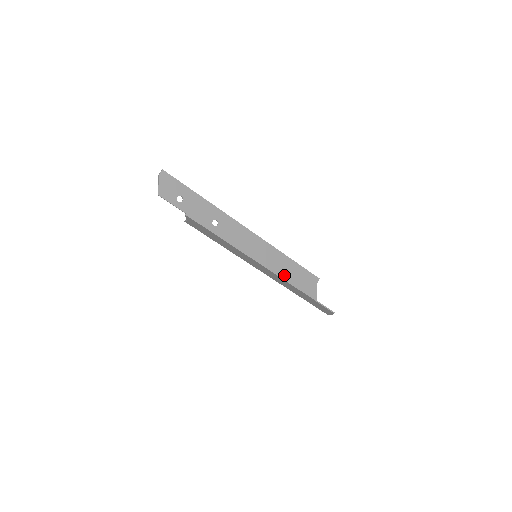
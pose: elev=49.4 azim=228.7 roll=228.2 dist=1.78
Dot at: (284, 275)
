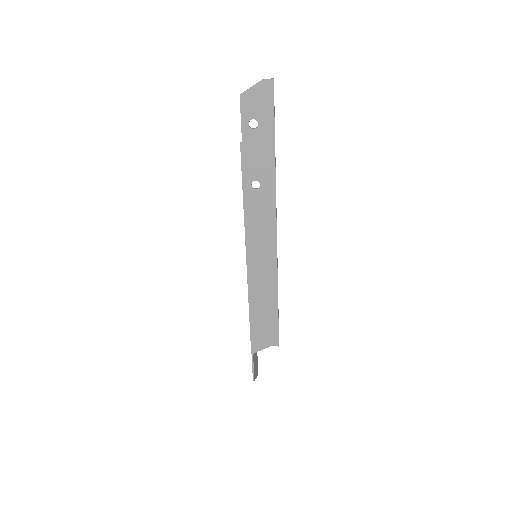
Dot at: (254, 301)
